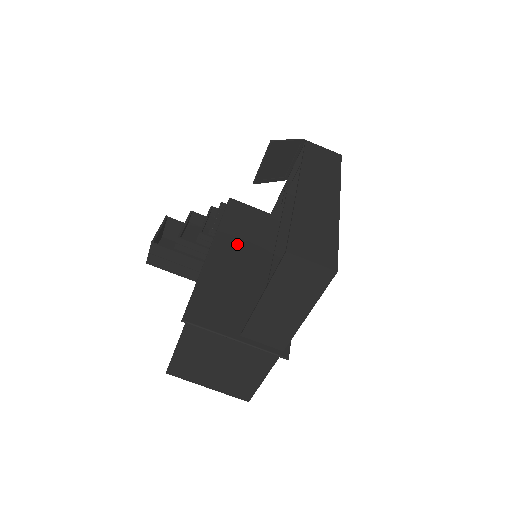
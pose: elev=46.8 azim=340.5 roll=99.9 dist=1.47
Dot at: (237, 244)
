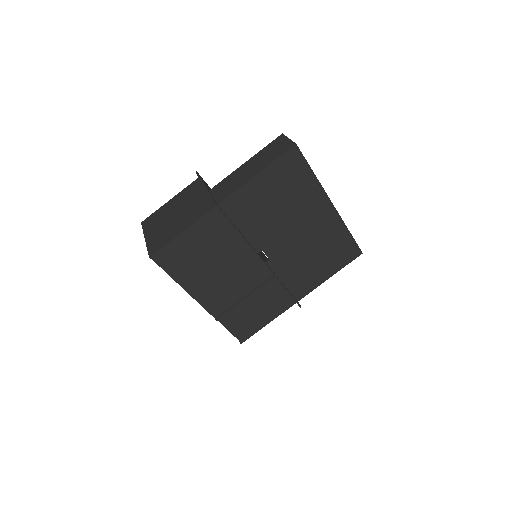
Dot at: occluded
